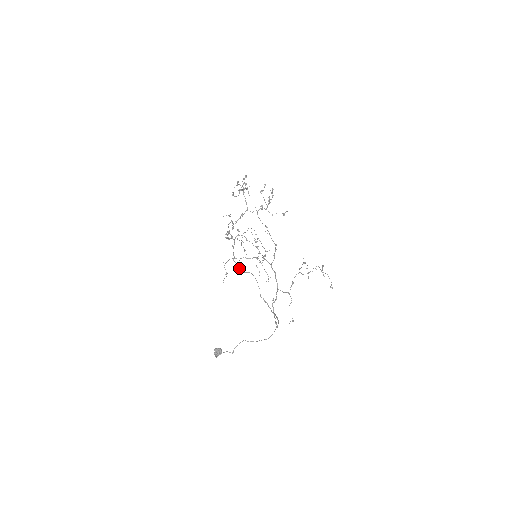
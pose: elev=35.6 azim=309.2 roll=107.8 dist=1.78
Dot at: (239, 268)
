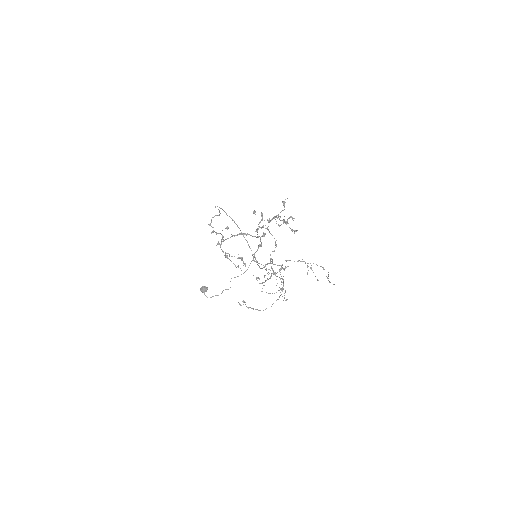
Dot at: occluded
